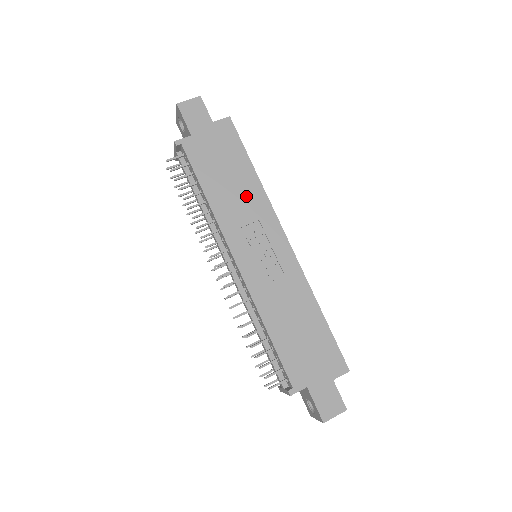
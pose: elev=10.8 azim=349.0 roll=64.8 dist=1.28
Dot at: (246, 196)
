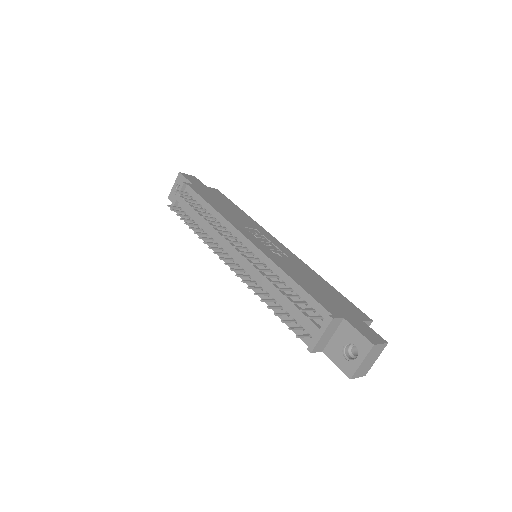
Dot at: (242, 217)
